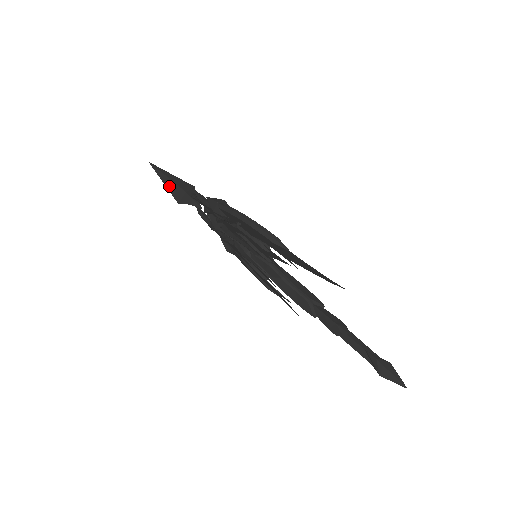
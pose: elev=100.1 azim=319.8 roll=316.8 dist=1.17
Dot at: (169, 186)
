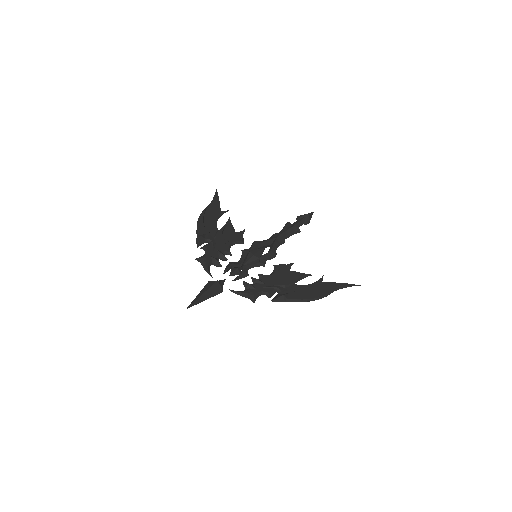
Dot at: occluded
